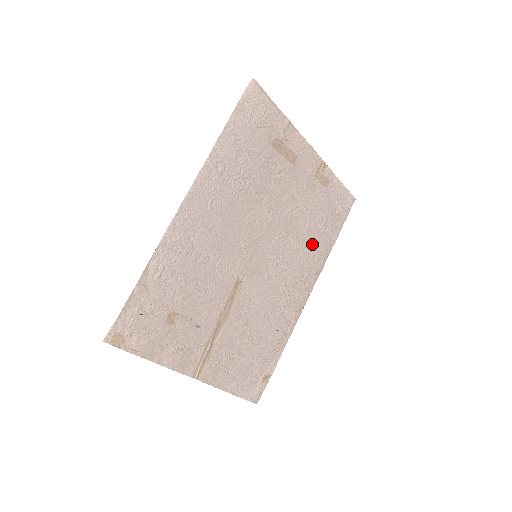
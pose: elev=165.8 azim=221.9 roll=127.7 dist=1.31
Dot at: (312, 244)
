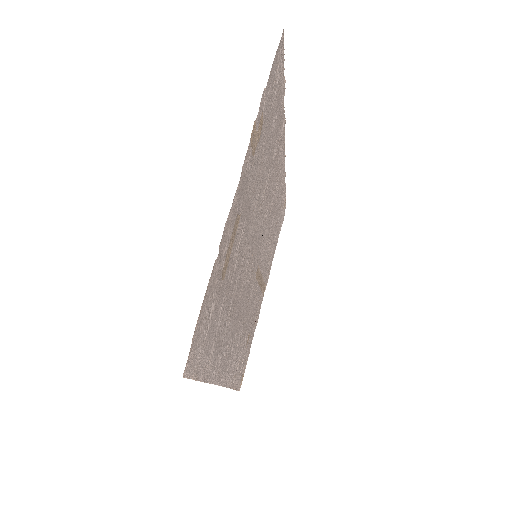
Dot at: (273, 148)
